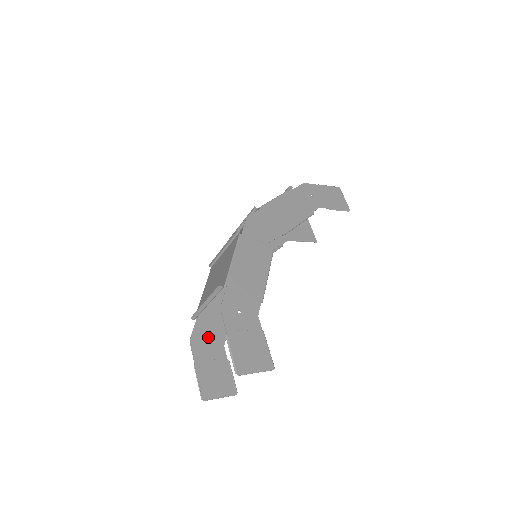
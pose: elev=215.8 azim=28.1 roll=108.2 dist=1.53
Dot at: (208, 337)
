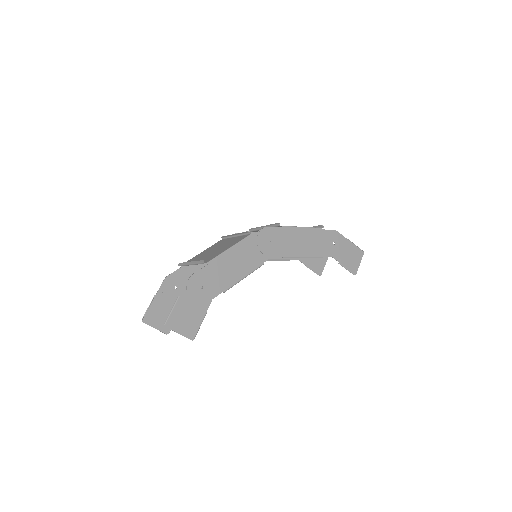
Dot at: (180, 284)
